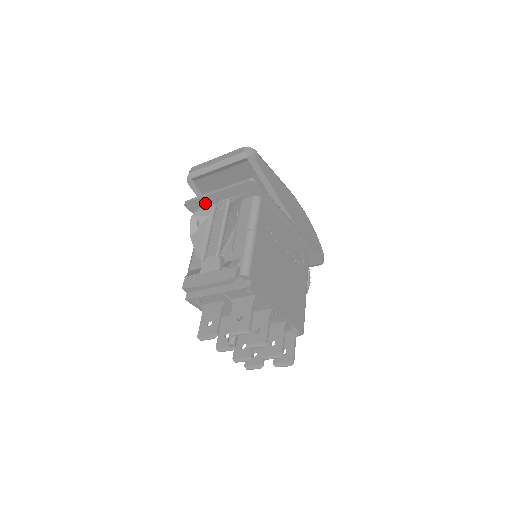
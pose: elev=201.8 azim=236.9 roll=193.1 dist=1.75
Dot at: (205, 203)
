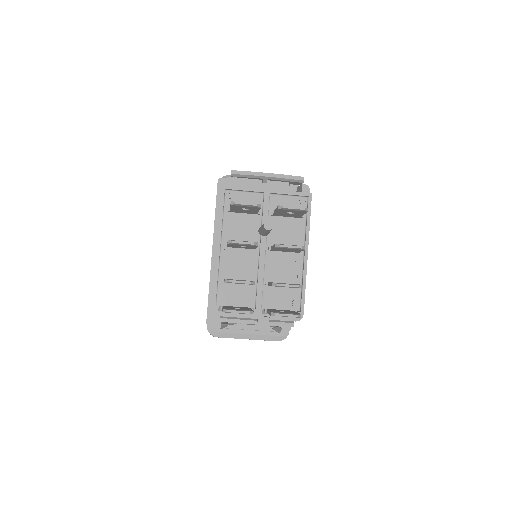
Dot at: occluded
